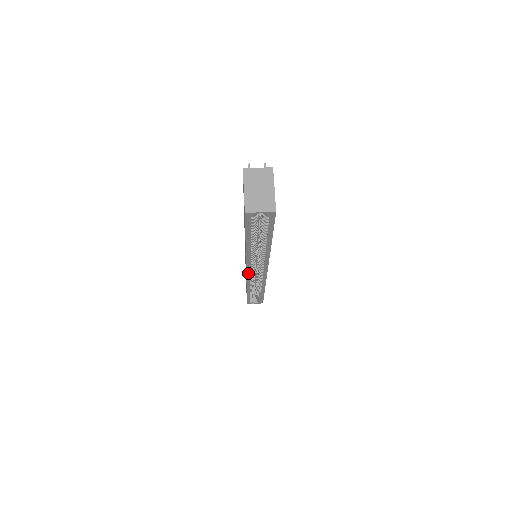
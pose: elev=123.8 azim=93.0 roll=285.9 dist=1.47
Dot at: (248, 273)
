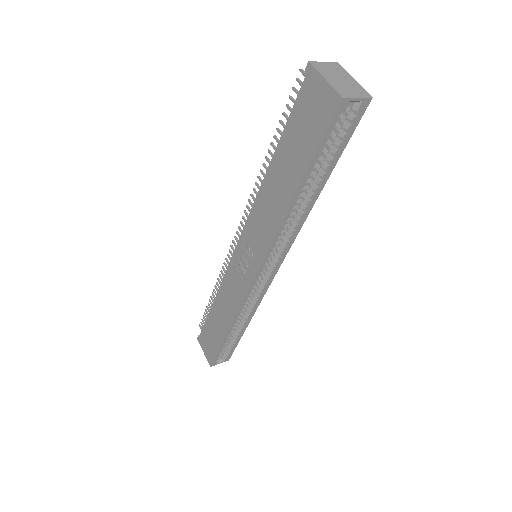
Dot at: (256, 276)
